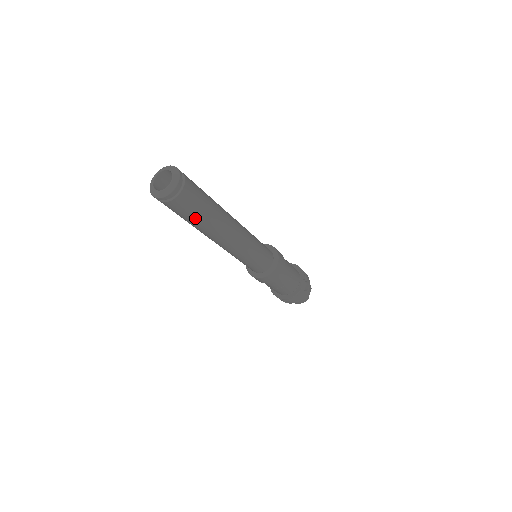
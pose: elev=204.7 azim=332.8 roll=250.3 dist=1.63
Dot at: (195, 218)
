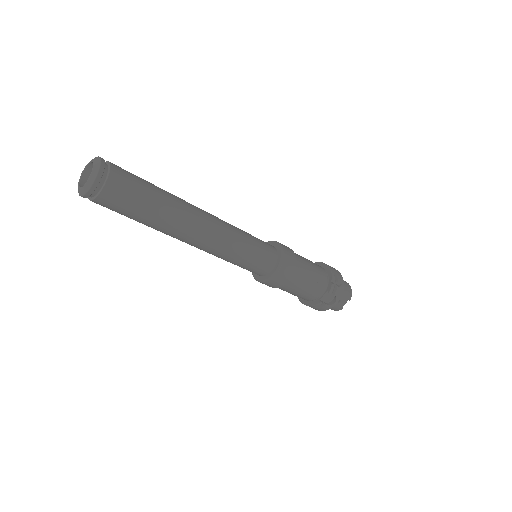
Dot at: (133, 219)
